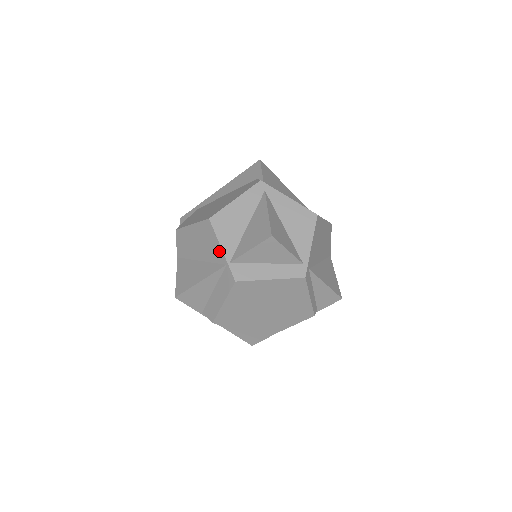
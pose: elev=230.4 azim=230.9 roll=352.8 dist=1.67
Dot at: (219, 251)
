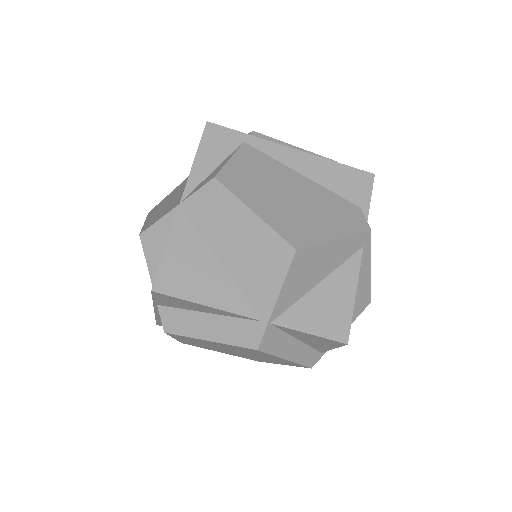
Dot at: (269, 297)
